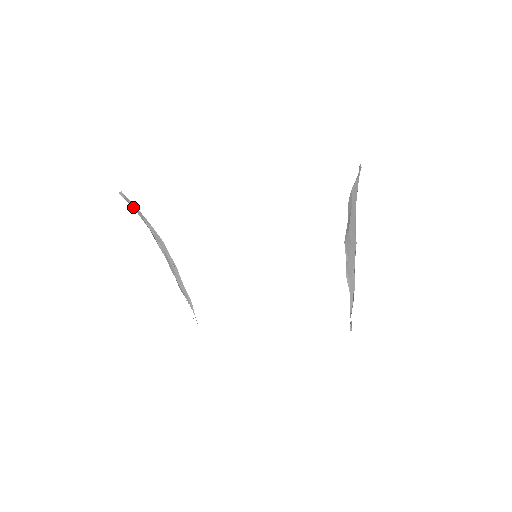
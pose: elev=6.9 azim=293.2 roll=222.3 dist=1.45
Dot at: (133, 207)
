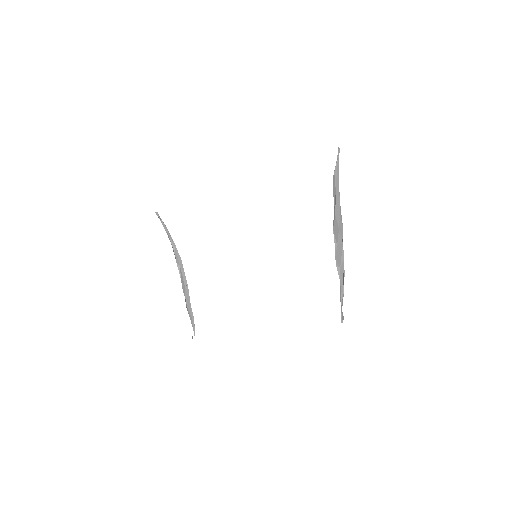
Dot at: (163, 226)
